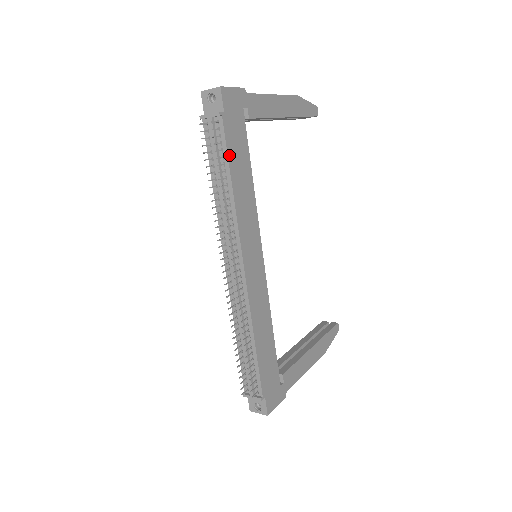
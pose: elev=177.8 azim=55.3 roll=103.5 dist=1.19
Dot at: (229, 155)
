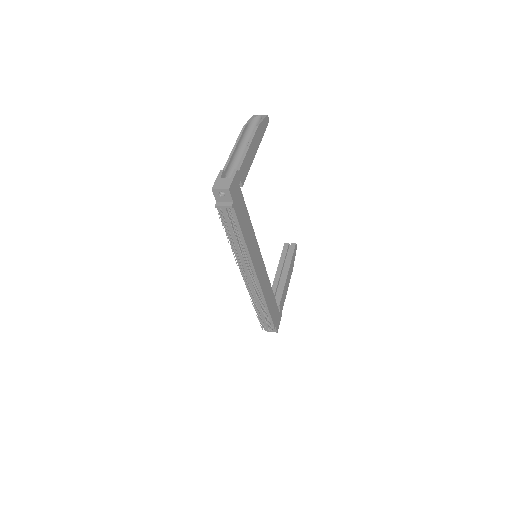
Dot at: (240, 224)
